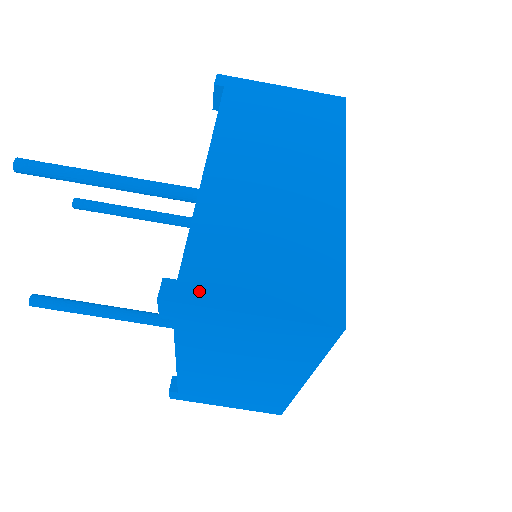
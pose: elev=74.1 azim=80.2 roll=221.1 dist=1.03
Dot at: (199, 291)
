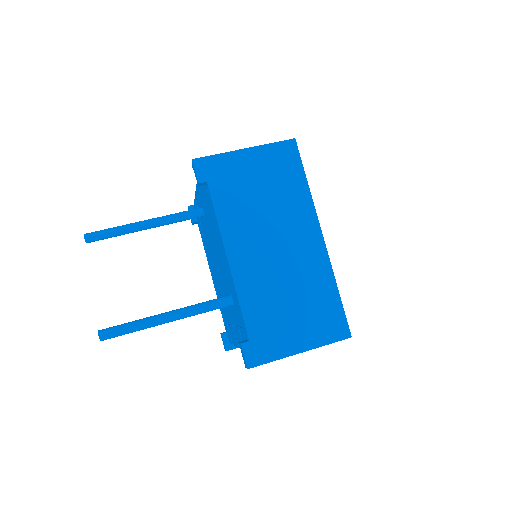
Dot at: occluded
